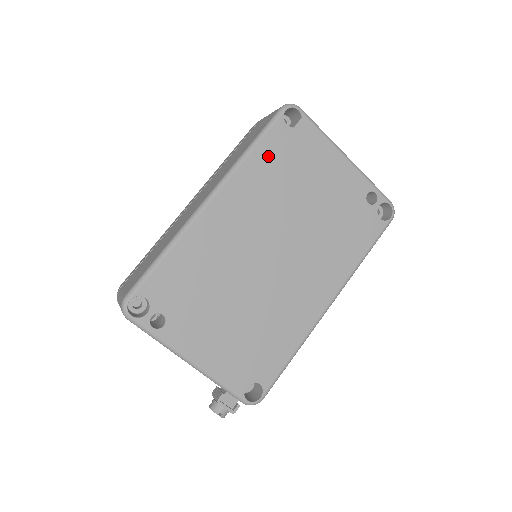
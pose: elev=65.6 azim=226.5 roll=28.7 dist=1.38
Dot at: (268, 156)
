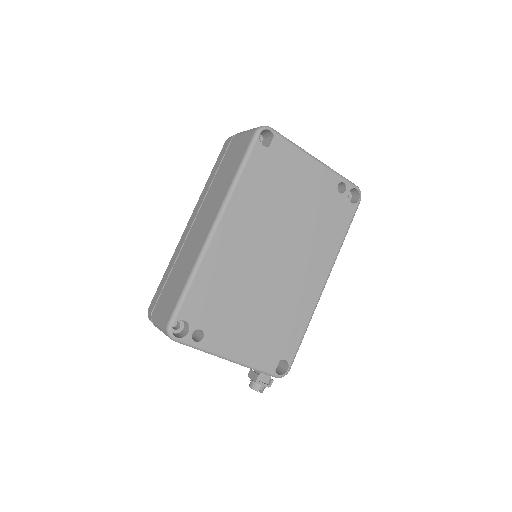
Dot at: (254, 177)
